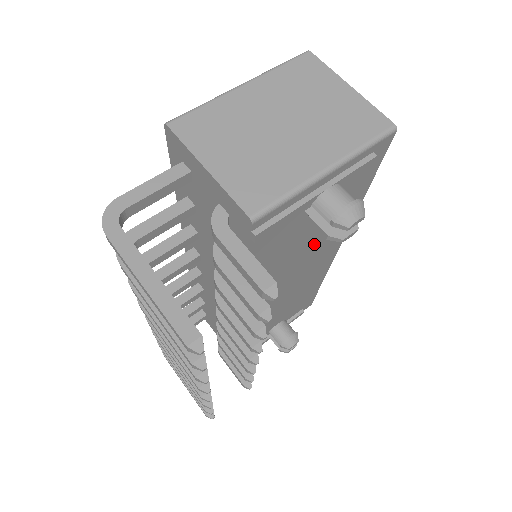
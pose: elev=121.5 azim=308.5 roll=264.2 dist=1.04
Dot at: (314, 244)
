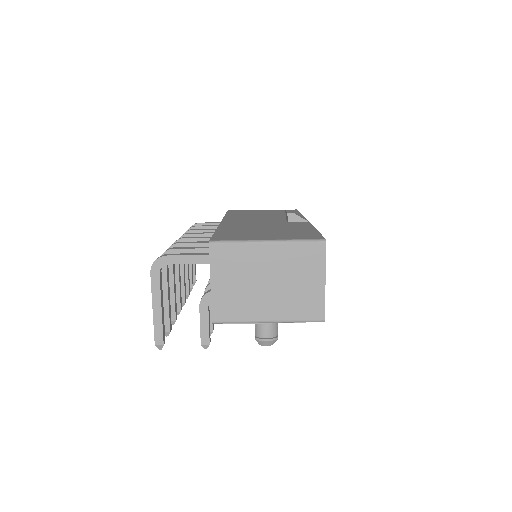
Dot at: occluded
